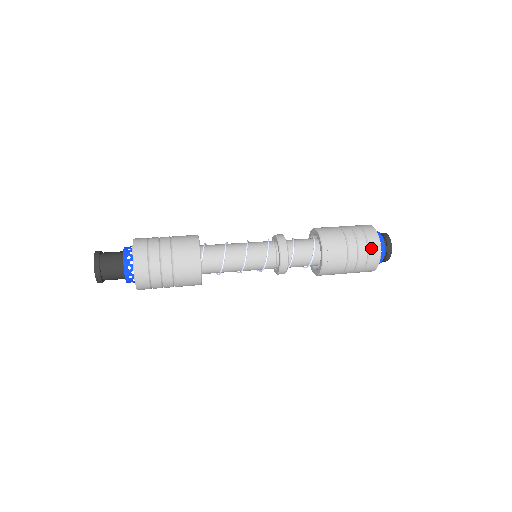
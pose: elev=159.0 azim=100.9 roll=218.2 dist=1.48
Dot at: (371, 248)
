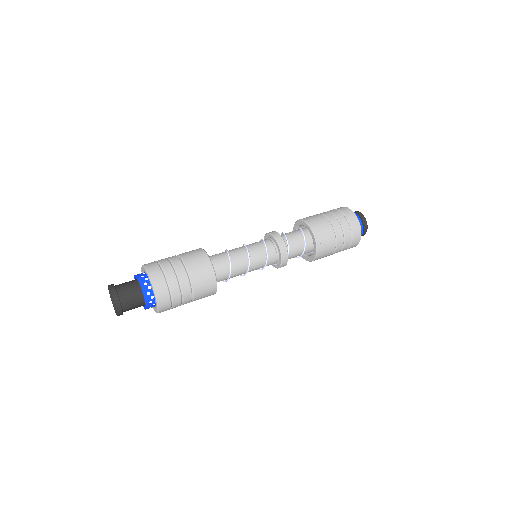
Dot at: (347, 215)
